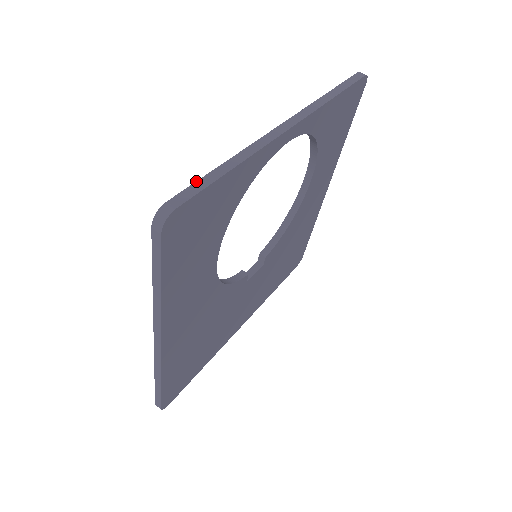
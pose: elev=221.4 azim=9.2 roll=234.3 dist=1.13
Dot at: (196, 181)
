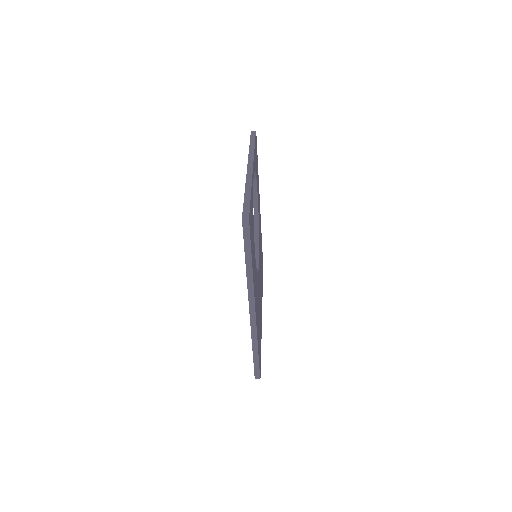
Dot at: occluded
